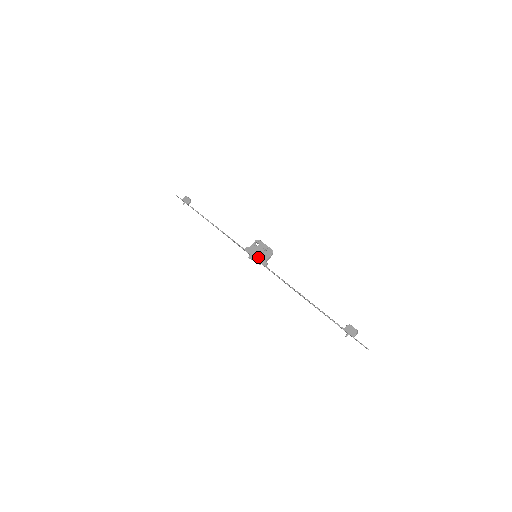
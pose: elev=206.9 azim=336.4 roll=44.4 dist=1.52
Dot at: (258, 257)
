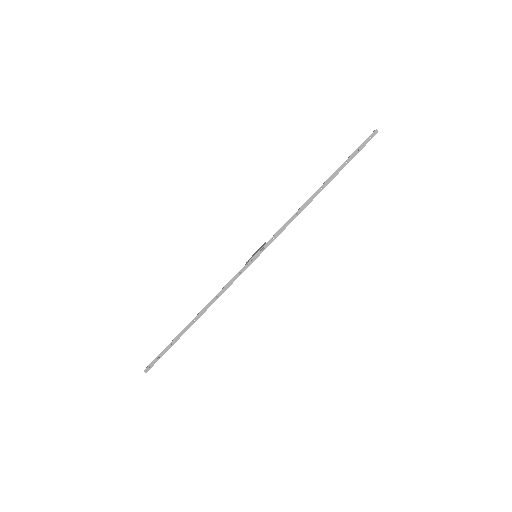
Dot at: (258, 252)
